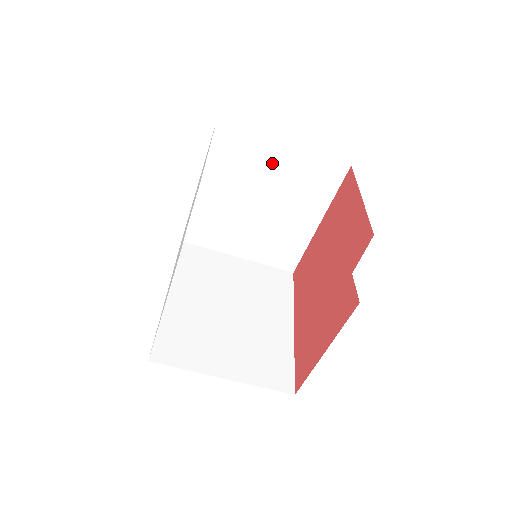
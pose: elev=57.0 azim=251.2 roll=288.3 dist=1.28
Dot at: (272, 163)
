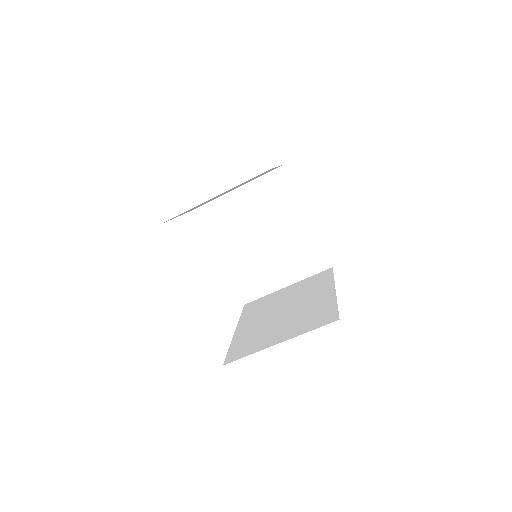
Dot at: (242, 206)
